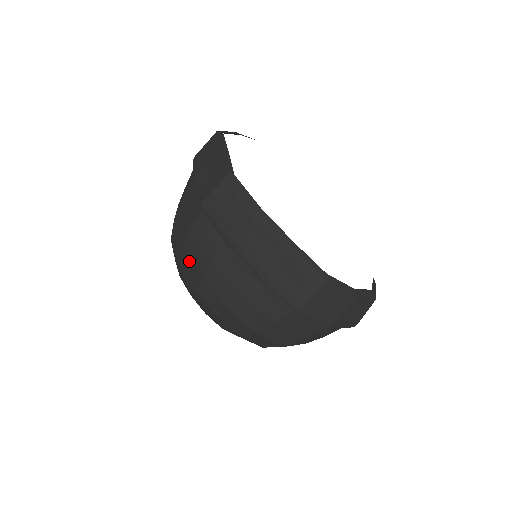
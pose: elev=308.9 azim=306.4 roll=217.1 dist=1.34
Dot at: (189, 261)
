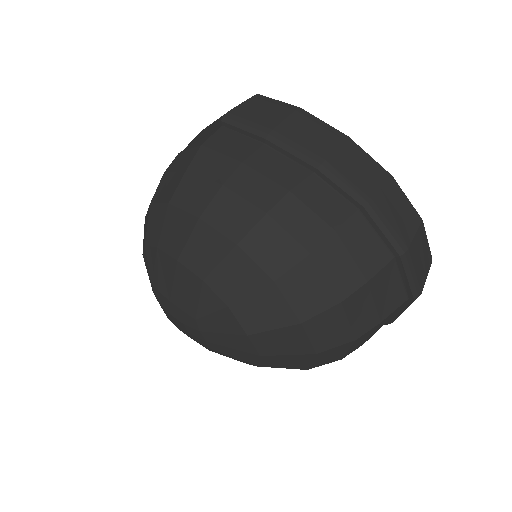
Dot at: (197, 181)
